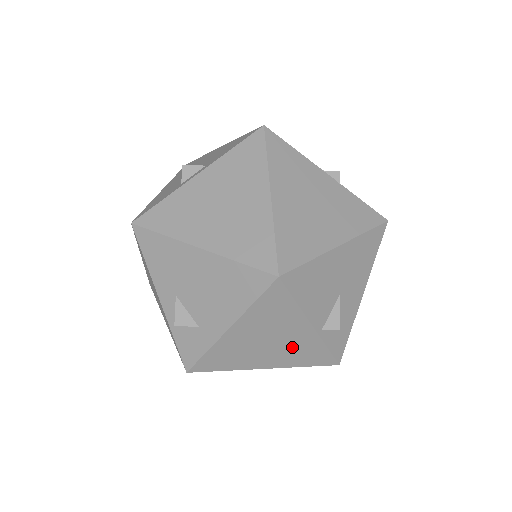
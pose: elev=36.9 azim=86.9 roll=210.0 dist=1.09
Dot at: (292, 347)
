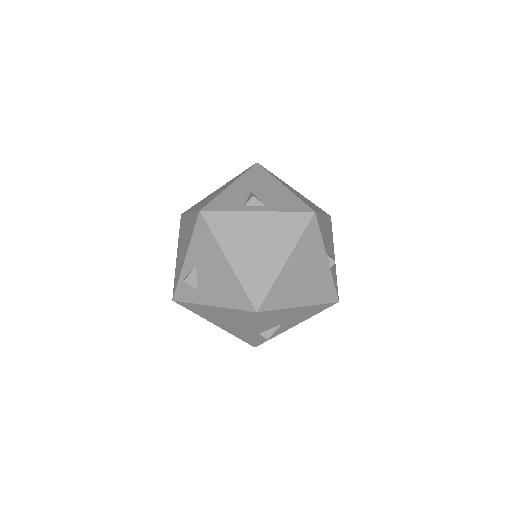
Dot at: (238, 329)
